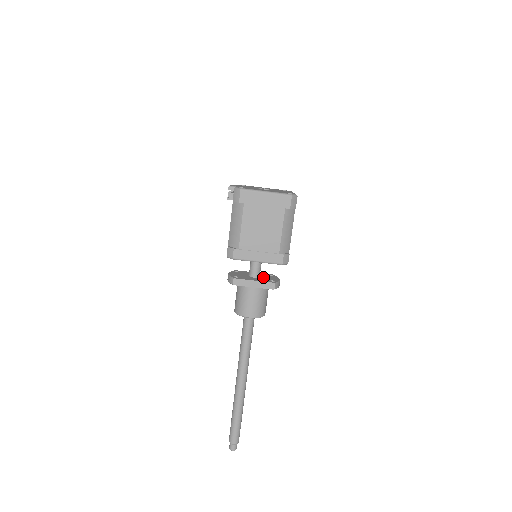
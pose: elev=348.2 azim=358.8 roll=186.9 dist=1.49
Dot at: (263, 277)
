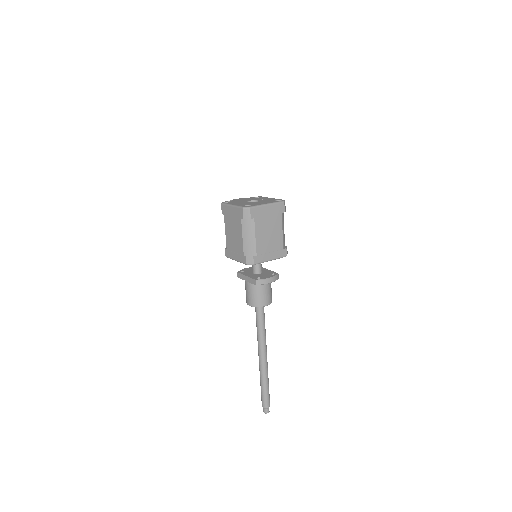
Dot at: (261, 274)
